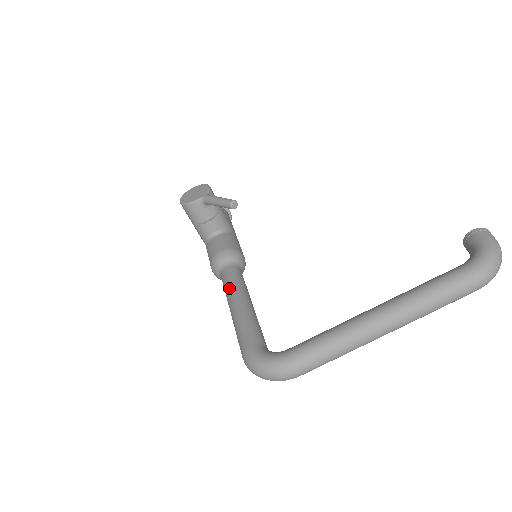
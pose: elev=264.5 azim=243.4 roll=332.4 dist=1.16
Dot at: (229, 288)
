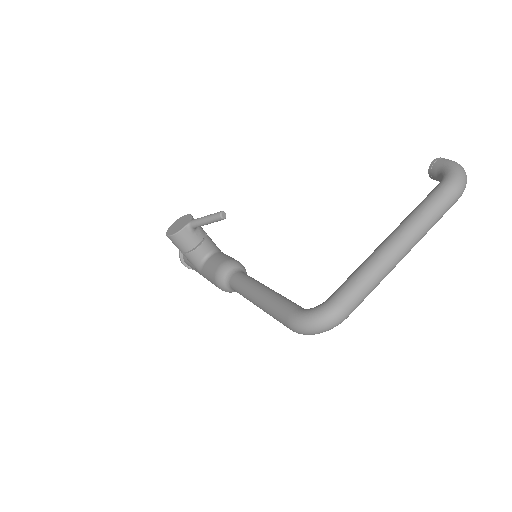
Dot at: (245, 286)
